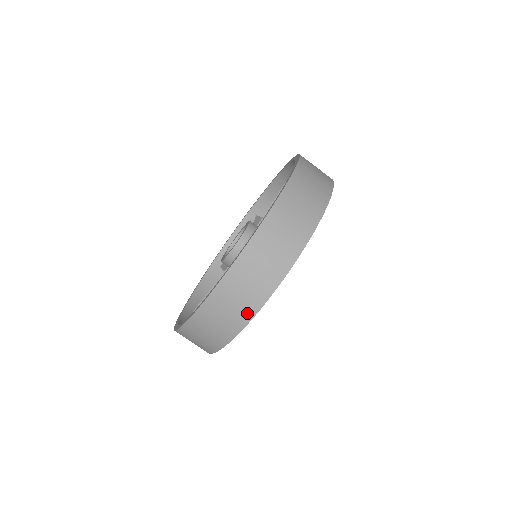
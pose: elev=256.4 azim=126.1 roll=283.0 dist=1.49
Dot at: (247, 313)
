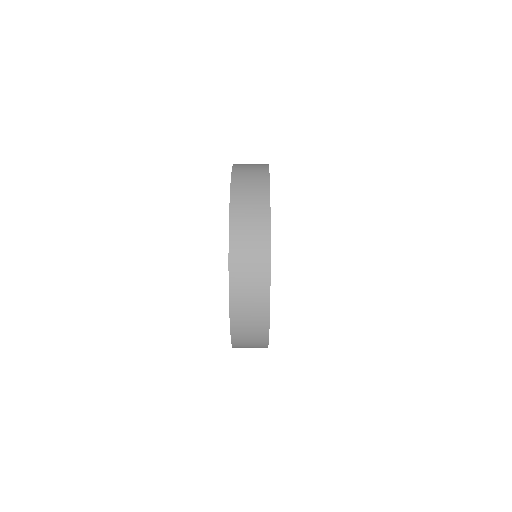
Dot at: (264, 214)
